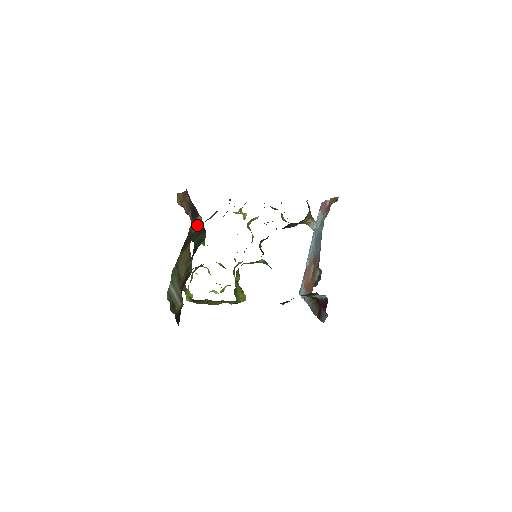
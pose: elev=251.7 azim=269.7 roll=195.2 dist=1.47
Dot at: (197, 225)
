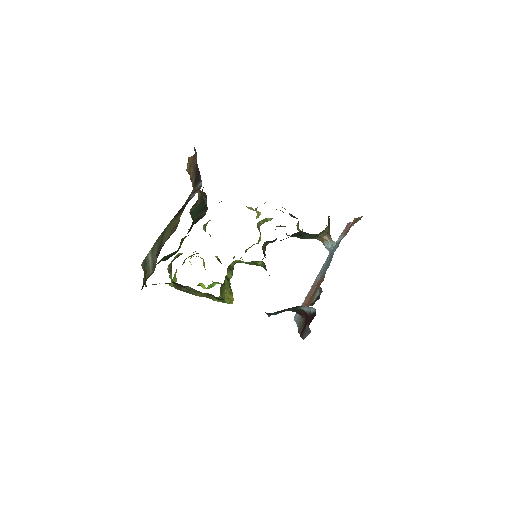
Dot at: (196, 191)
